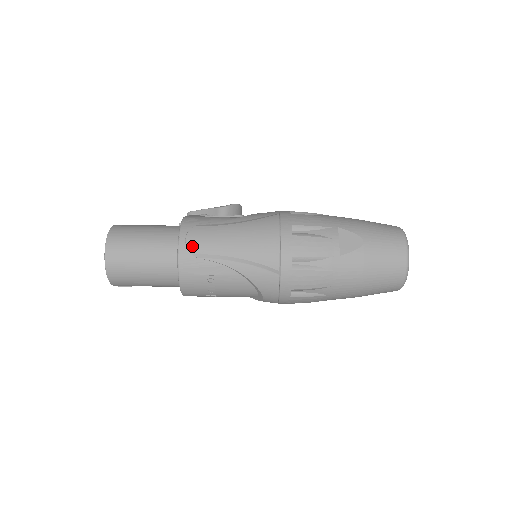
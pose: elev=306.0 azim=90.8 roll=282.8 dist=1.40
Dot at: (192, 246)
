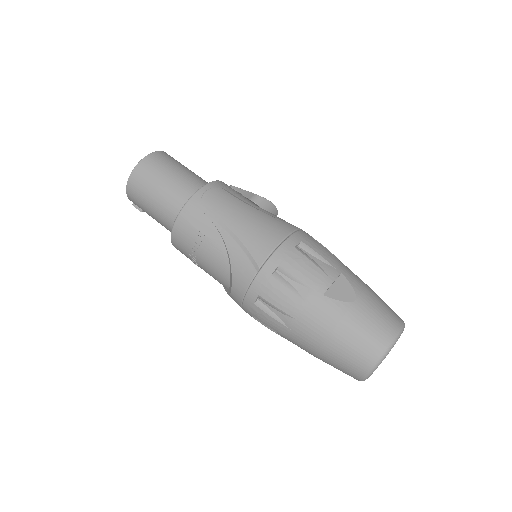
Dot at: (206, 199)
